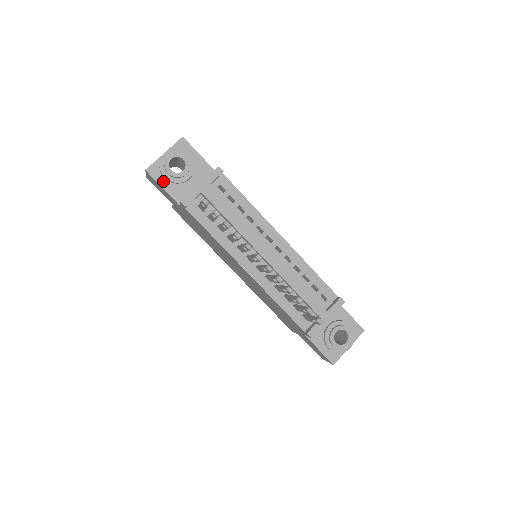
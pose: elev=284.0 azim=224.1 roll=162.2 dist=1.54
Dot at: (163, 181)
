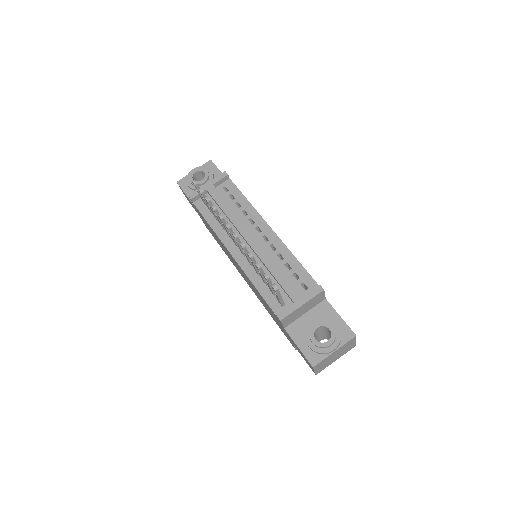
Dot at: (187, 189)
